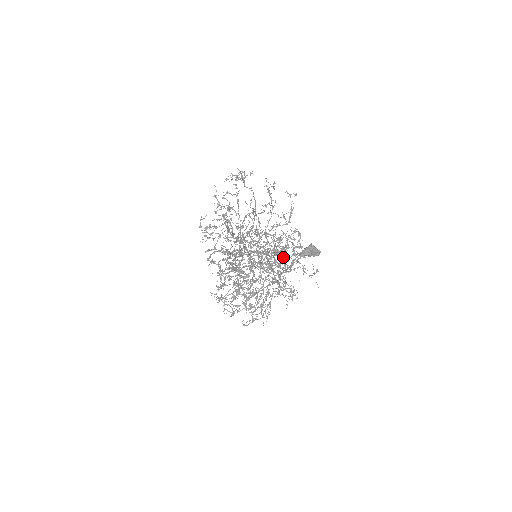
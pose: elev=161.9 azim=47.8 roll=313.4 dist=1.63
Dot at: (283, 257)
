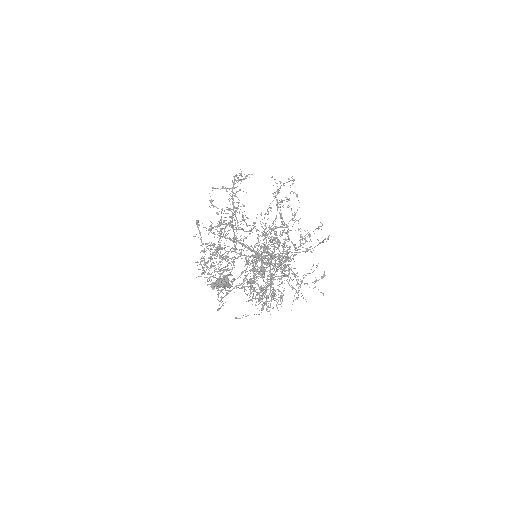
Dot at: (260, 267)
